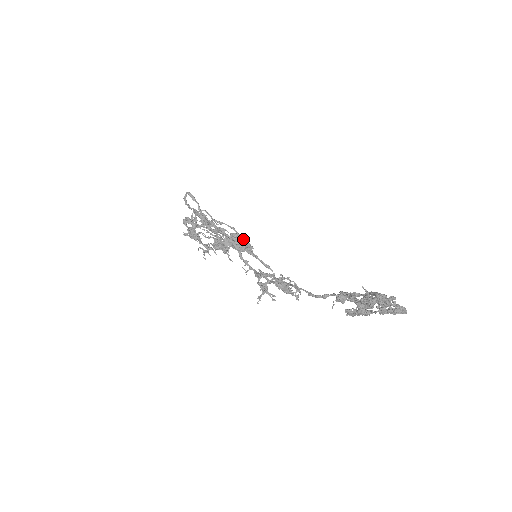
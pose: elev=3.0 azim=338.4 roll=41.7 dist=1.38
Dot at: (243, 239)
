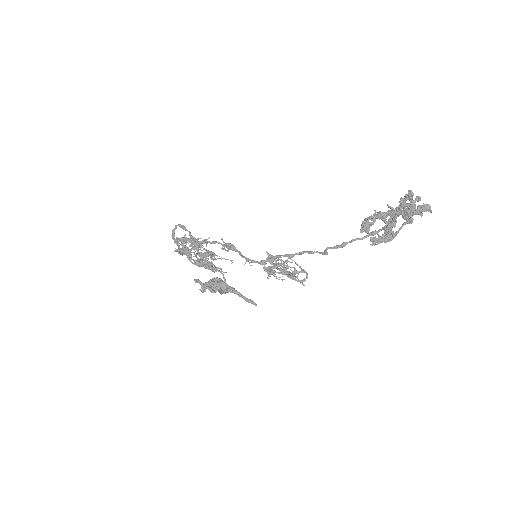
Dot at: occluded
